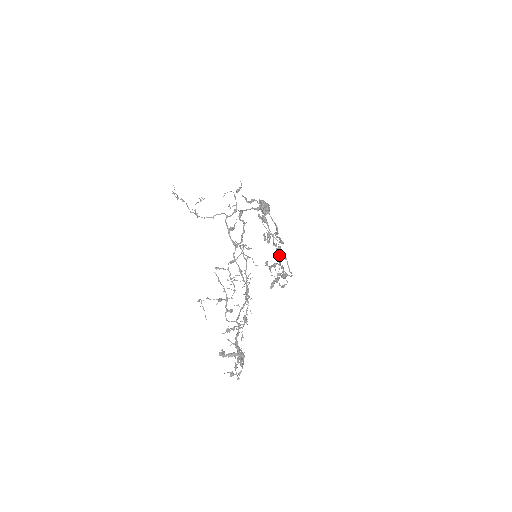
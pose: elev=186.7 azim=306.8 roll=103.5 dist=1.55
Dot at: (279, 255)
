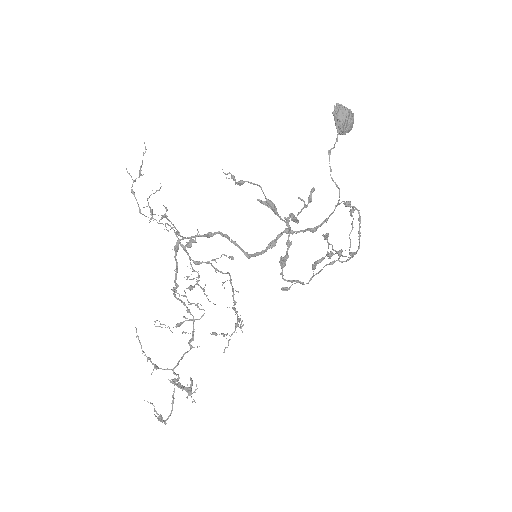
Dot at: occluded
